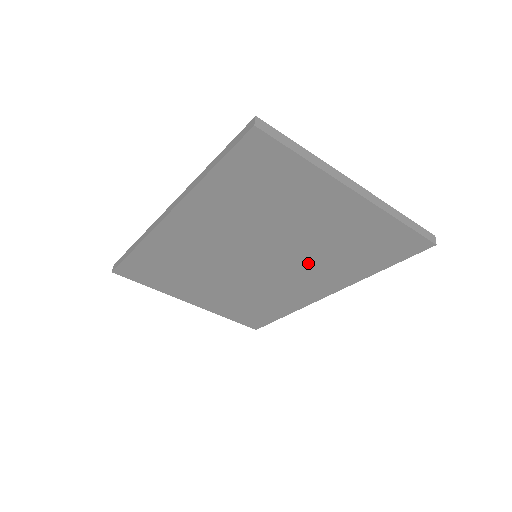
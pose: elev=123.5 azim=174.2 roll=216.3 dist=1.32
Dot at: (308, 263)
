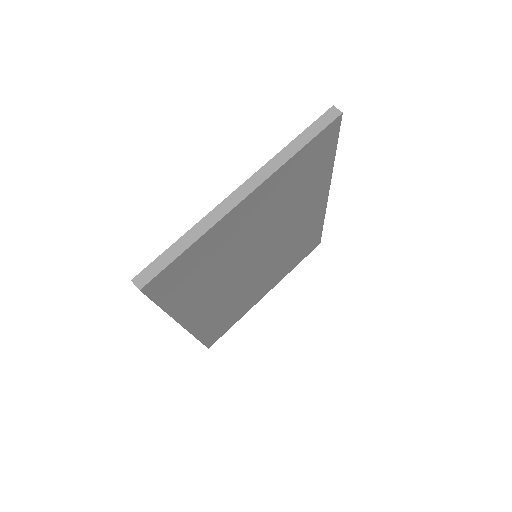
Dot at: (288, 219)
